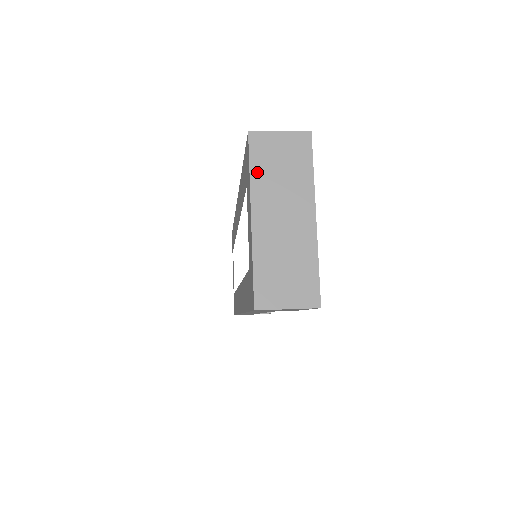
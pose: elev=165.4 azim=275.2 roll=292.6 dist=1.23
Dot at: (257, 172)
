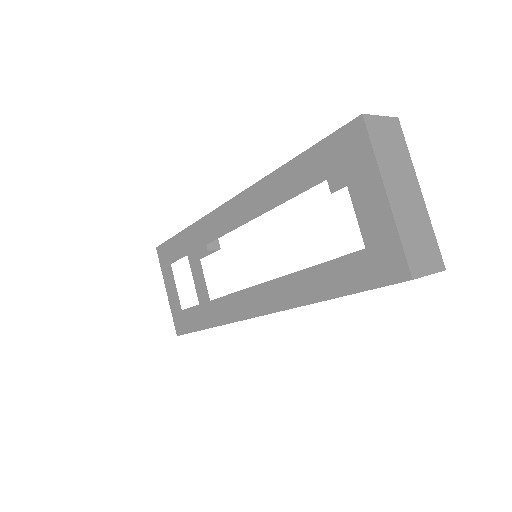
Dot at: (378, 152)
